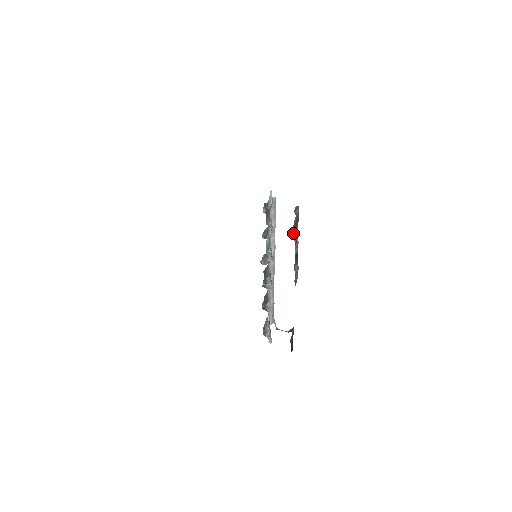
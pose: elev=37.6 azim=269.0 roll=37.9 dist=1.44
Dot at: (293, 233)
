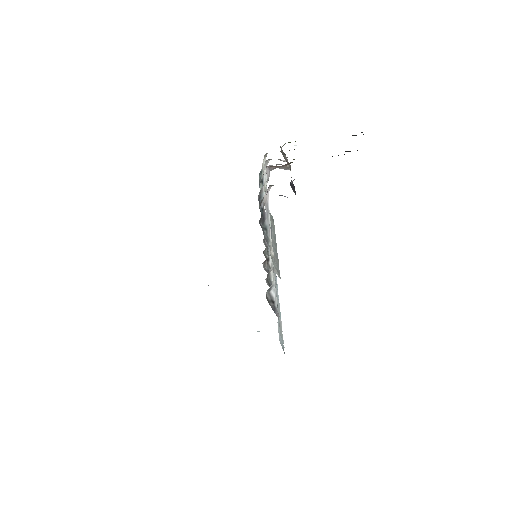
Dot at: occluded
